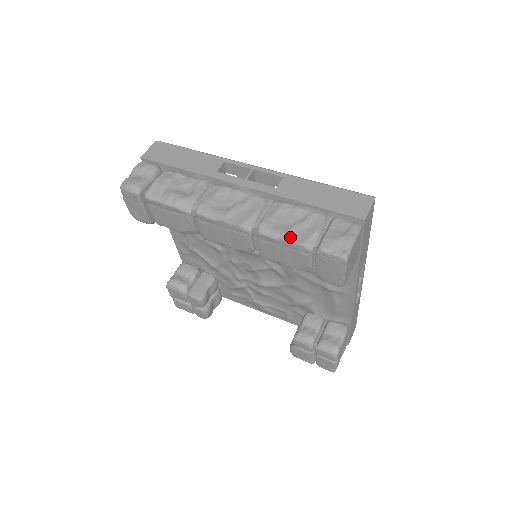
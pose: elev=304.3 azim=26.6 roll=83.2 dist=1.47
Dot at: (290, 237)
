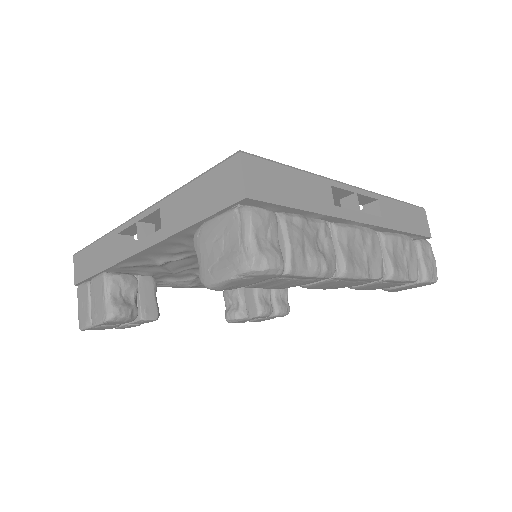
Dot at: (409, 275)
